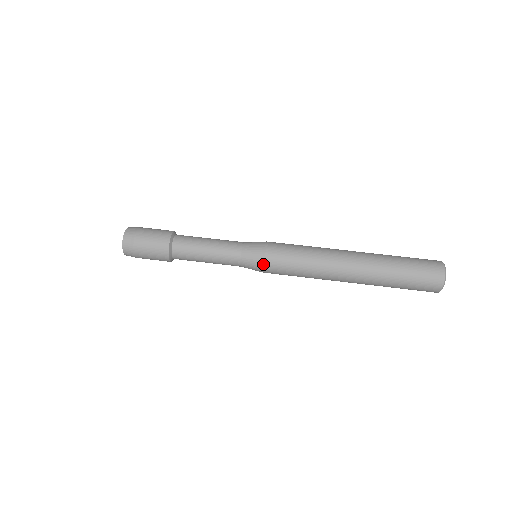
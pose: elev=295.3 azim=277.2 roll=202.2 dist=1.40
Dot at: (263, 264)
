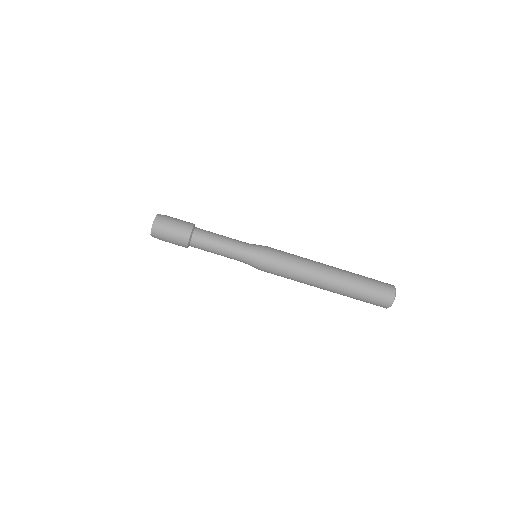
Dot at: (261, 264)
